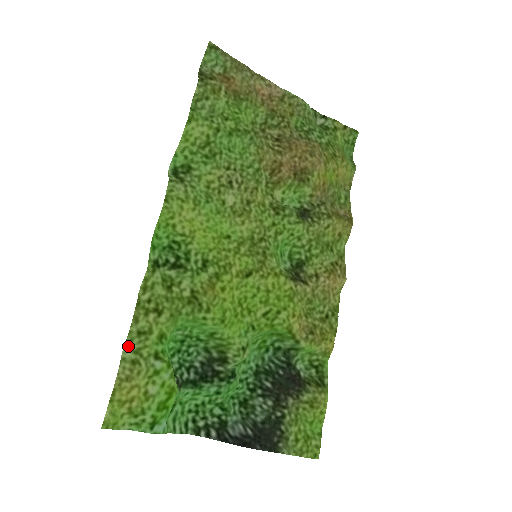
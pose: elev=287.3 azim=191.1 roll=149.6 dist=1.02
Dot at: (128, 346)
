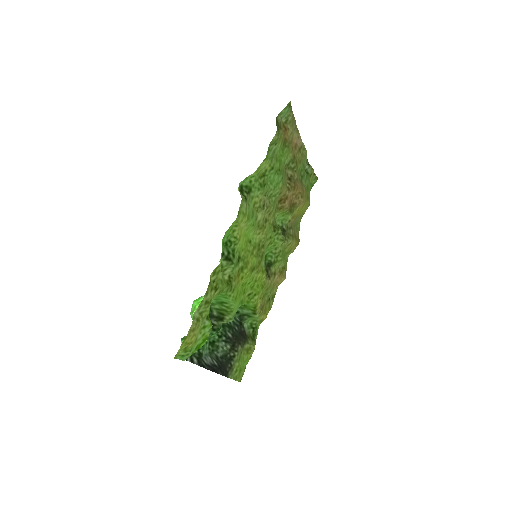
Dot at: (198, 309)
